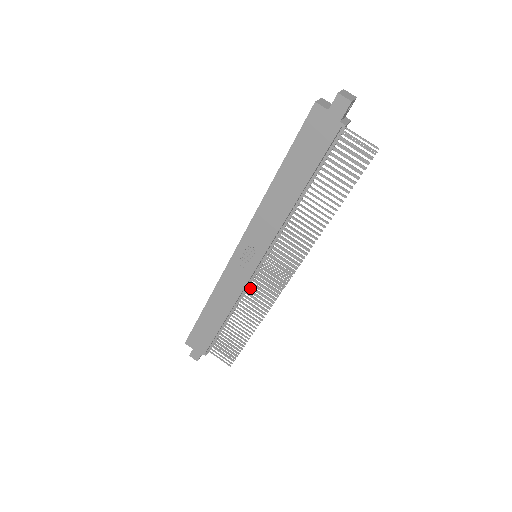
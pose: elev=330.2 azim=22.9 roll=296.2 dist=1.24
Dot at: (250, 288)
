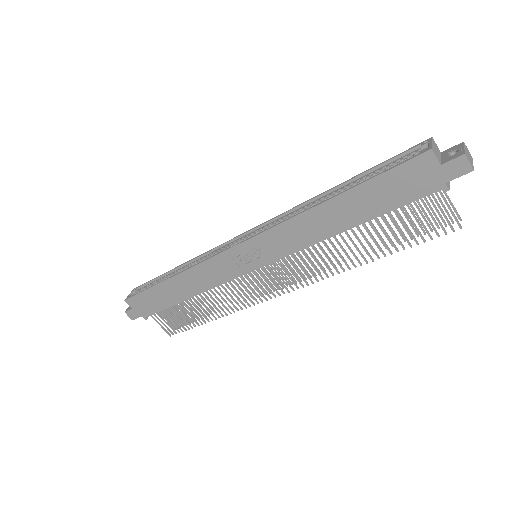
Dot at: occluded
